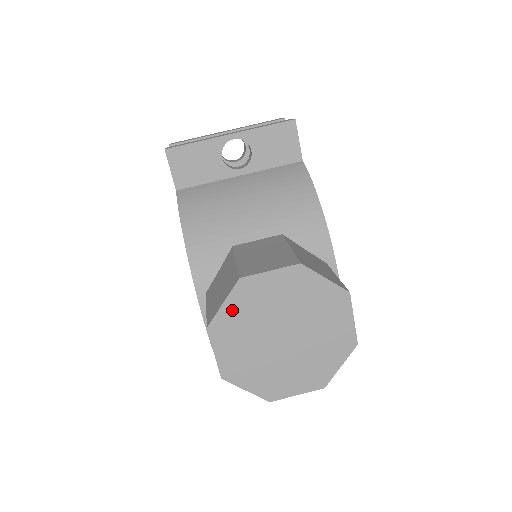
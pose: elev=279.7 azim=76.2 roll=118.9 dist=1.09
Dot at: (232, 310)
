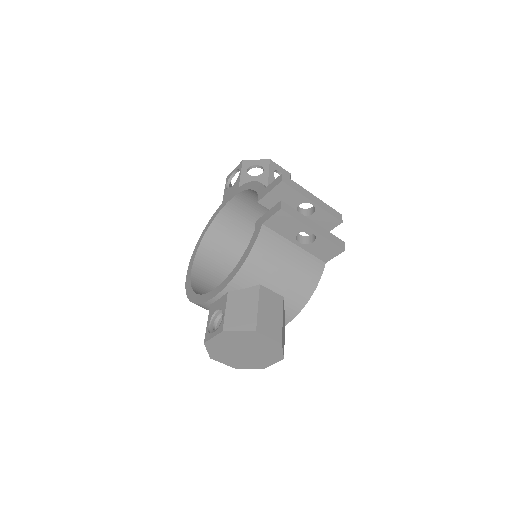
Dot at: (239, 335)
